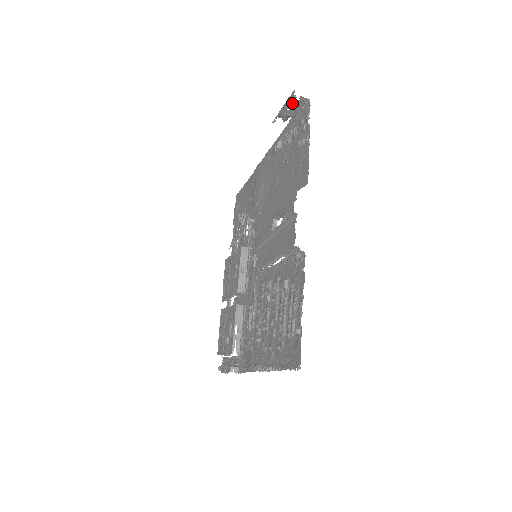
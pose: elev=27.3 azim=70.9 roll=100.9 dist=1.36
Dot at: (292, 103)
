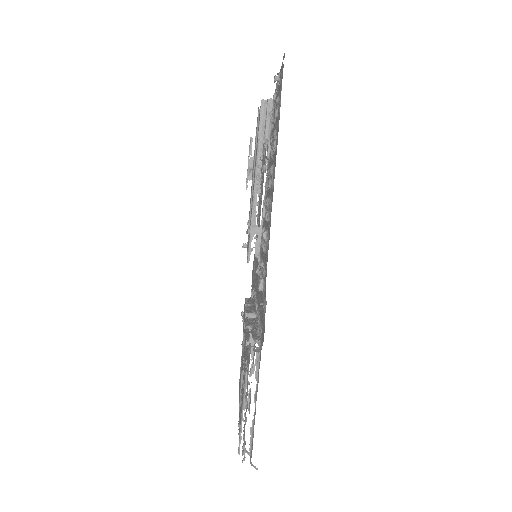
Dot at: (251, 146)
